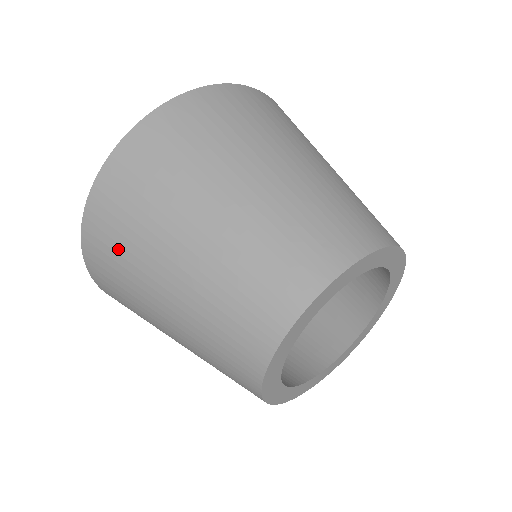
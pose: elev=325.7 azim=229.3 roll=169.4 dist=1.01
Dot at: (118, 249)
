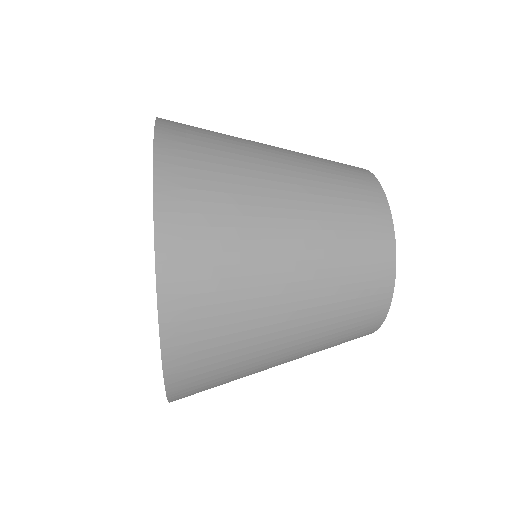
Dot at: (221, 365)
